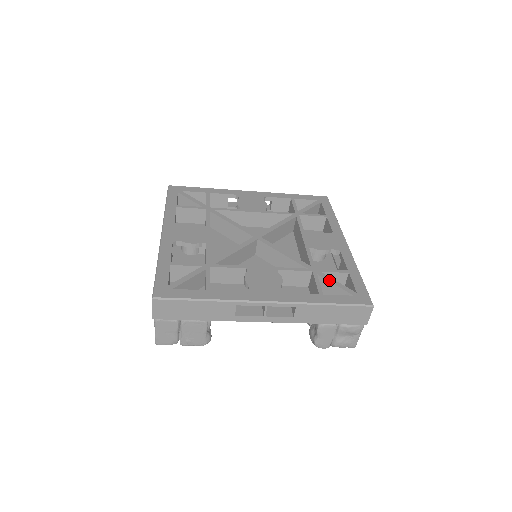
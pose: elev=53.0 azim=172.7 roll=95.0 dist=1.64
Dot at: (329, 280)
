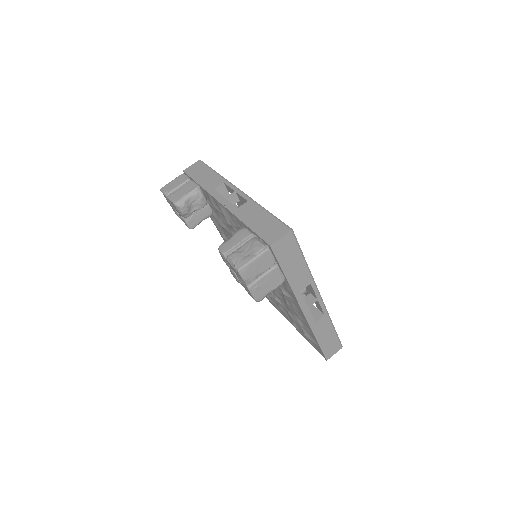
Dot at: occluded
